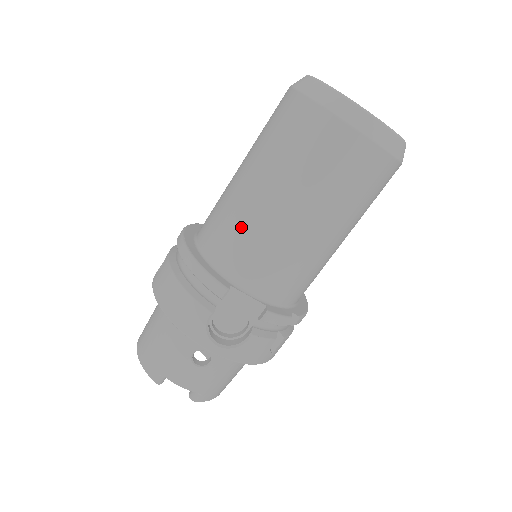
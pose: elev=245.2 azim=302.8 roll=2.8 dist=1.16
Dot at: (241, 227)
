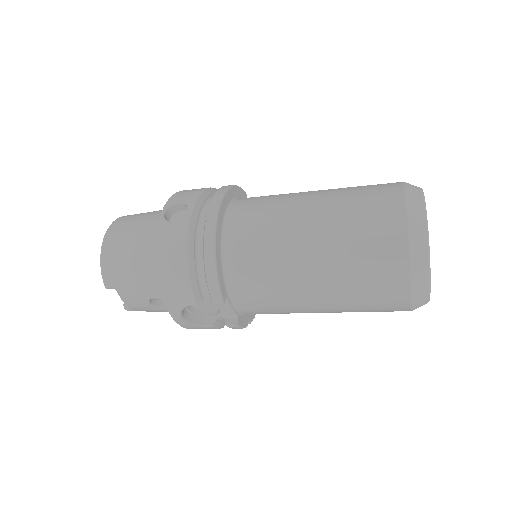
Dot at: (271, 271)
